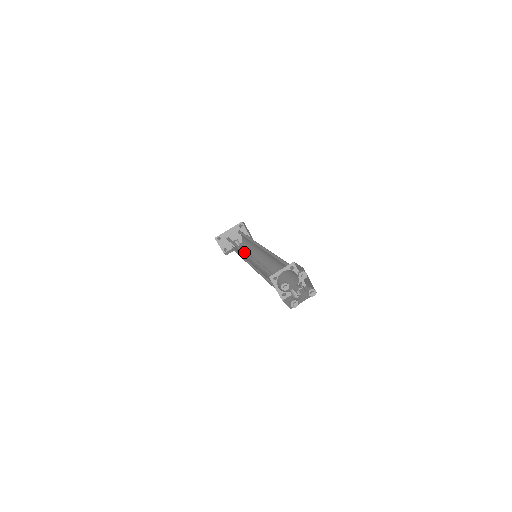
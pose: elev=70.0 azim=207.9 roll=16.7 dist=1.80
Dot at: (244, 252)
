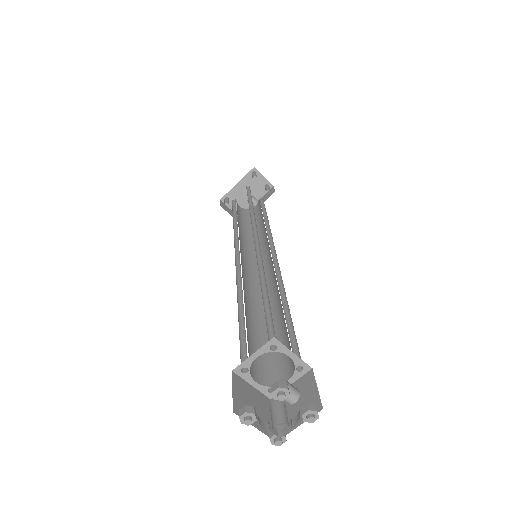
Dot at: (238, 249)
